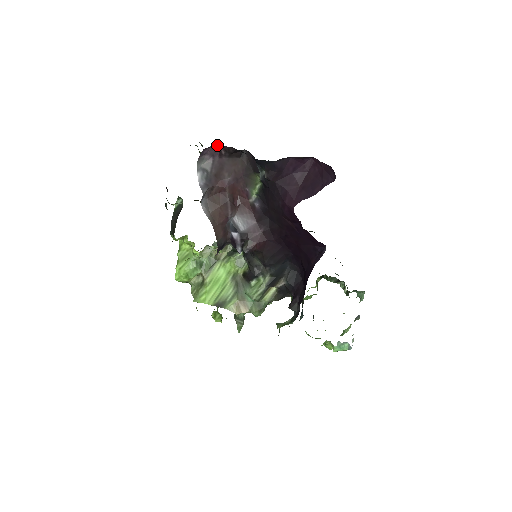
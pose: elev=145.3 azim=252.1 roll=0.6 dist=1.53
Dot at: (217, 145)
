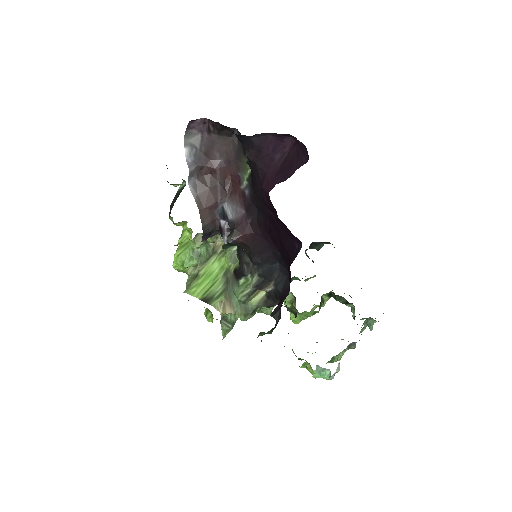
Dot at: (205, 120)
